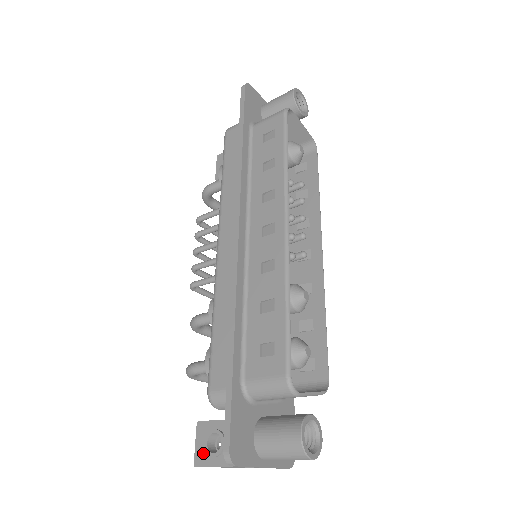
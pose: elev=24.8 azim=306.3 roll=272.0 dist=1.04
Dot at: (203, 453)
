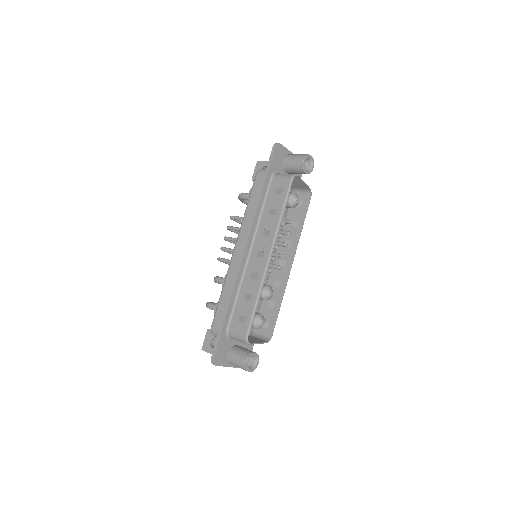
Dot at: (207, 345)
